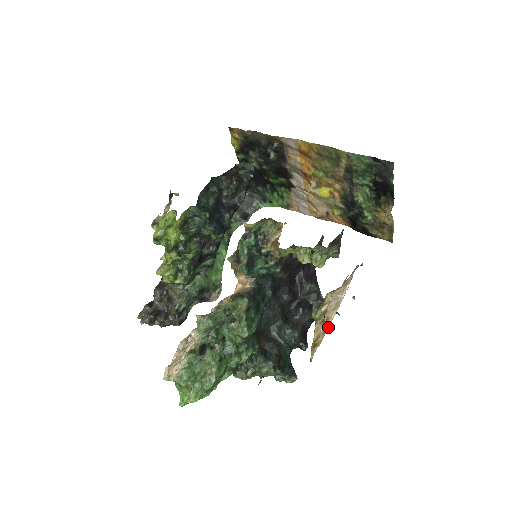
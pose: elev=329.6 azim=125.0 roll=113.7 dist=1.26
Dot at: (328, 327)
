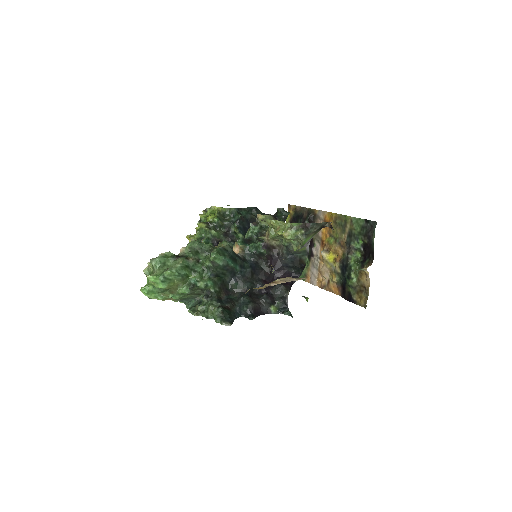
Dot at: (272, 285)
